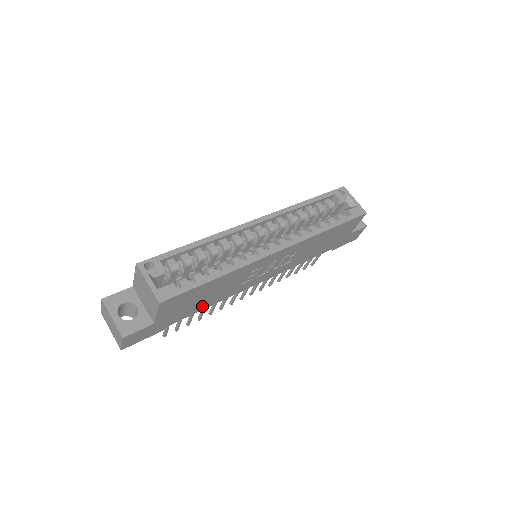
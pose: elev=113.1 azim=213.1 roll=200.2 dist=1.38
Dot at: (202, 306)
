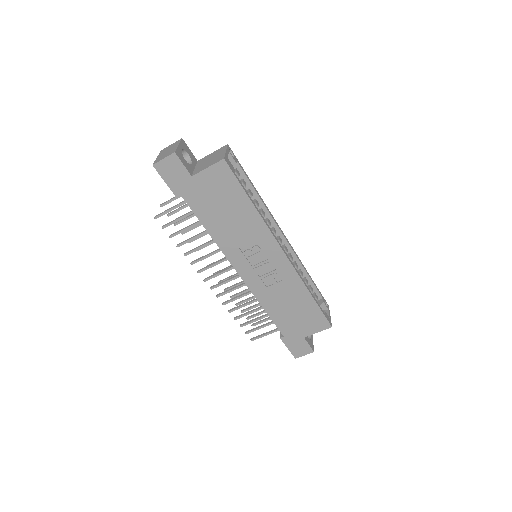
Dot at: (210, 221)
